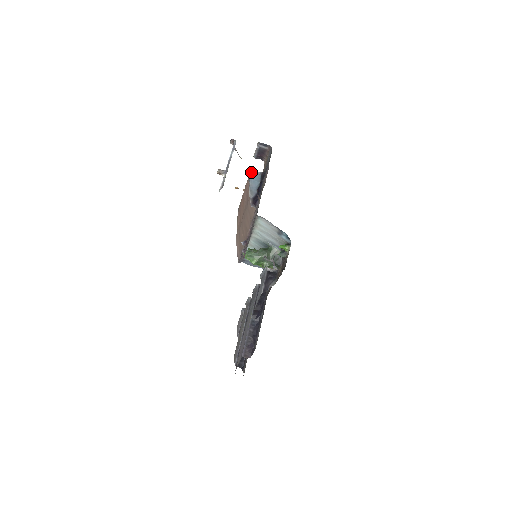
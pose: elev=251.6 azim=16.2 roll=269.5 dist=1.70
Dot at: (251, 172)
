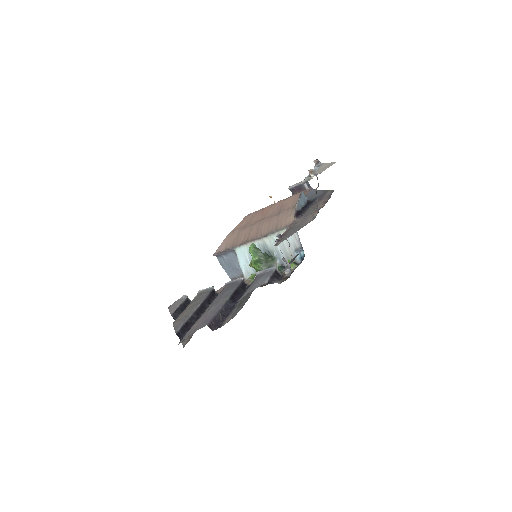
Dot at: (303, 193)
